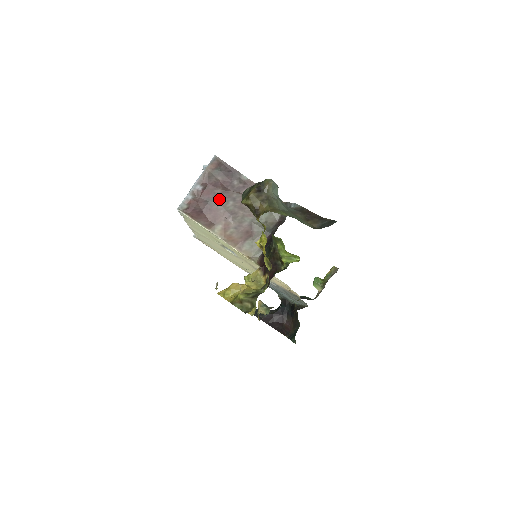
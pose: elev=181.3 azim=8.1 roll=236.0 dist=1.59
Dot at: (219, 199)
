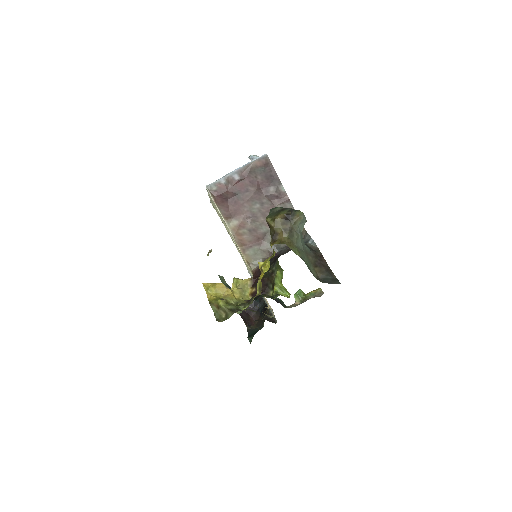
Dot at: (249, 197)
